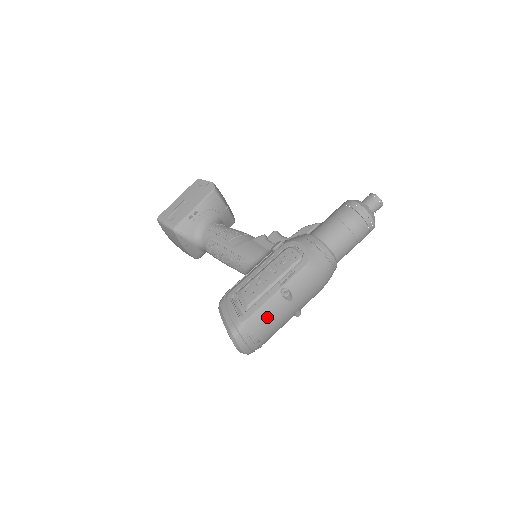
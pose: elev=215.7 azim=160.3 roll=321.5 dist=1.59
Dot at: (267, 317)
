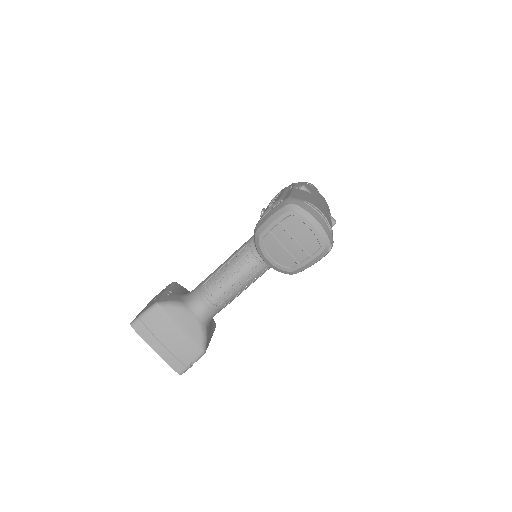
Dot at: (306, 196)
